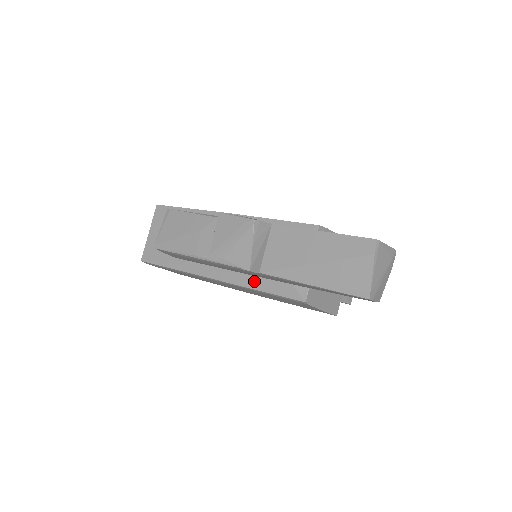
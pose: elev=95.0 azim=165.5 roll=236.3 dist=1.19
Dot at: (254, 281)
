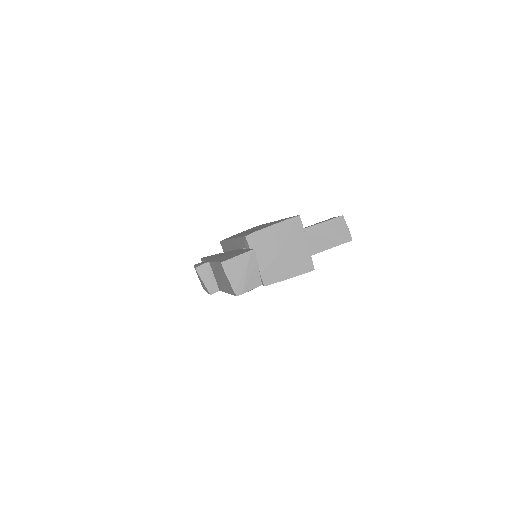
Dot at: occluded
